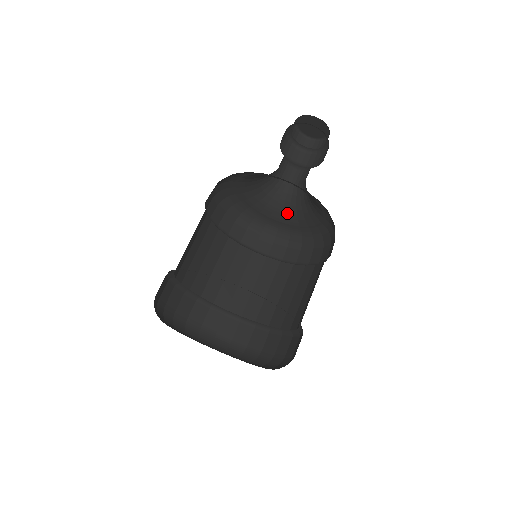
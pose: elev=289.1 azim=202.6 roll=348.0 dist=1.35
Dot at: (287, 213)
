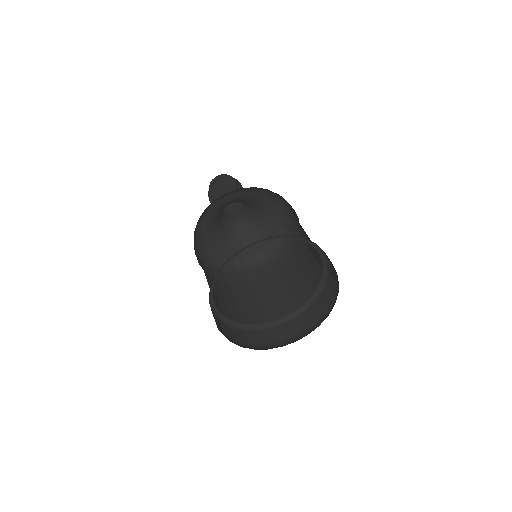
Dot at: (257, 235)
